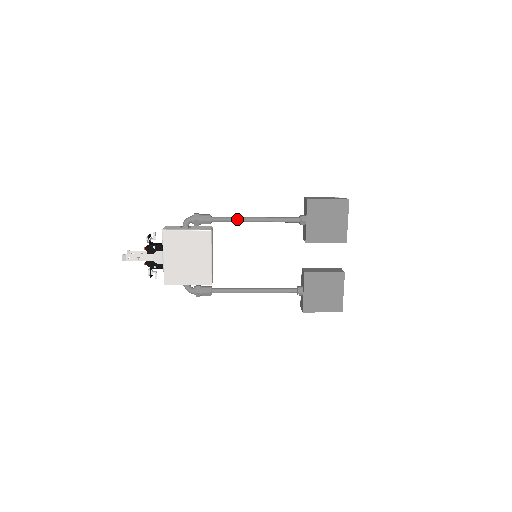
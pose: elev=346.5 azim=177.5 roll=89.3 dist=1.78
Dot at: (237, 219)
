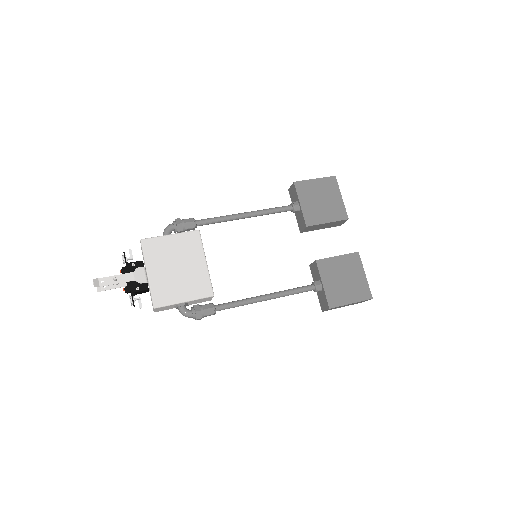
Dot at: (225, 217)
